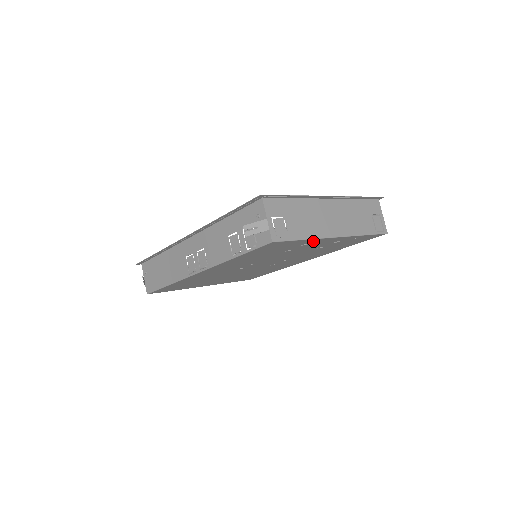
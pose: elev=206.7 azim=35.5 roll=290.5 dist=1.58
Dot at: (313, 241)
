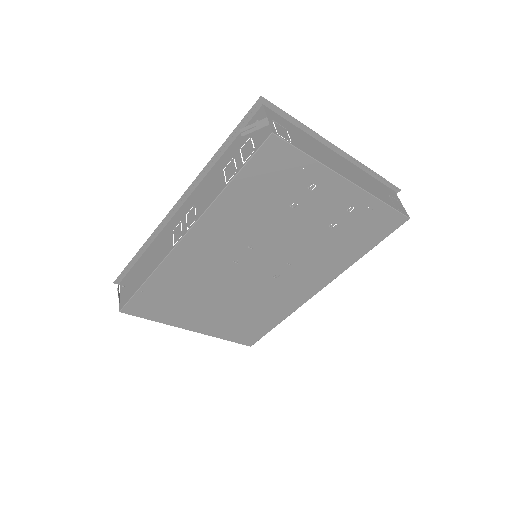
Dot at: (321, 177)
